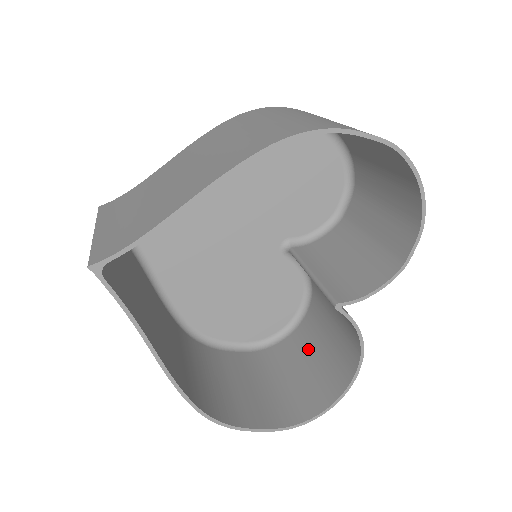
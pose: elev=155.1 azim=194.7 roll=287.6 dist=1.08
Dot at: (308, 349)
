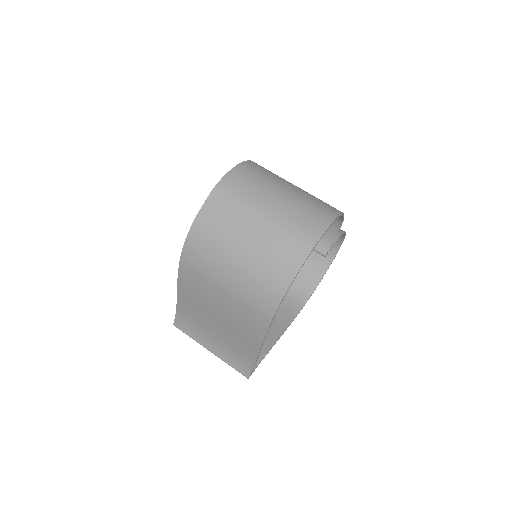
Dot at: occluded
